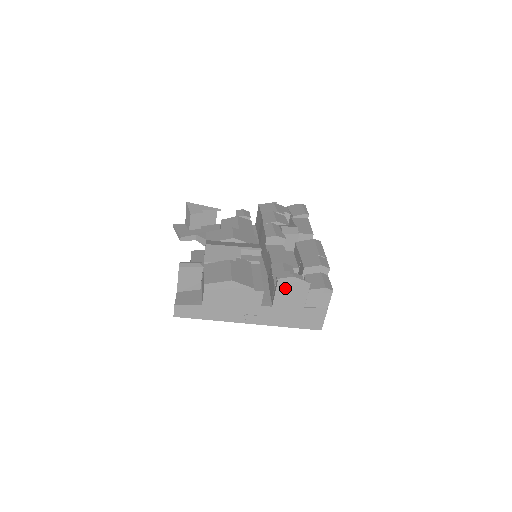
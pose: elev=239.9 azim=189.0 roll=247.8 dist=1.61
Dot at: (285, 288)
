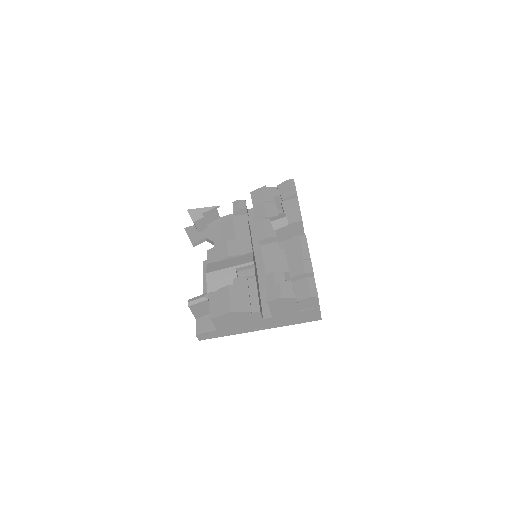
Dot at: (276, 305)
